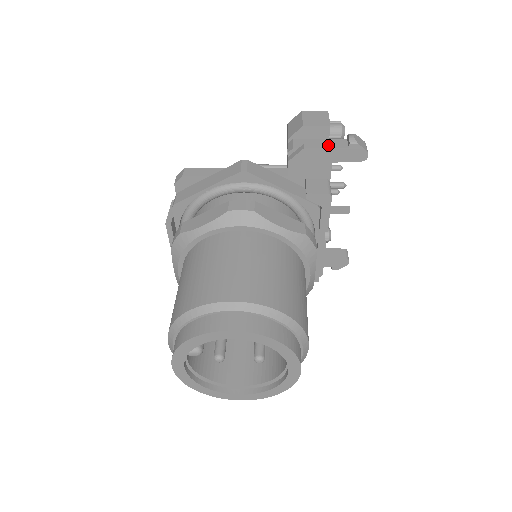
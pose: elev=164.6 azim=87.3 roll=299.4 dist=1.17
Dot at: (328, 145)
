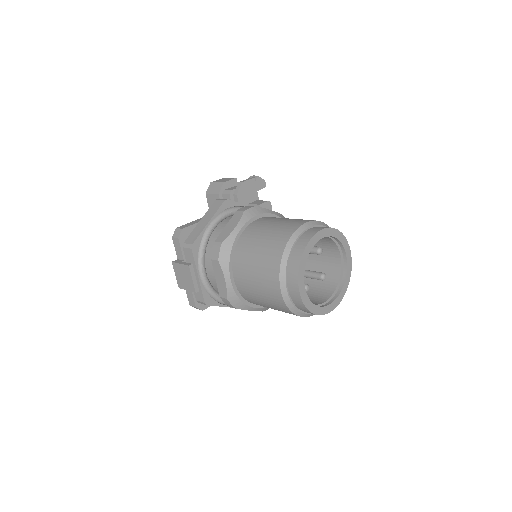
Dot at: (250, 178)
